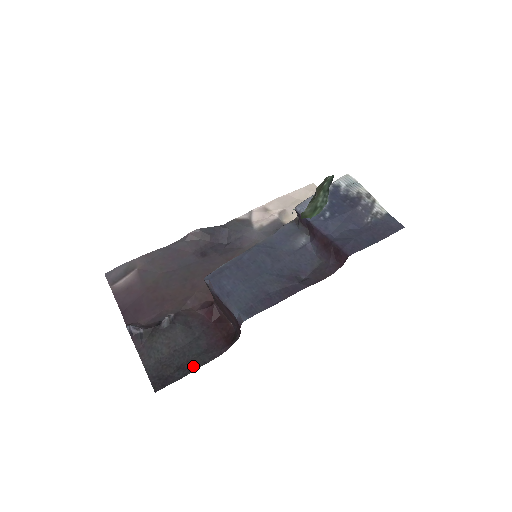
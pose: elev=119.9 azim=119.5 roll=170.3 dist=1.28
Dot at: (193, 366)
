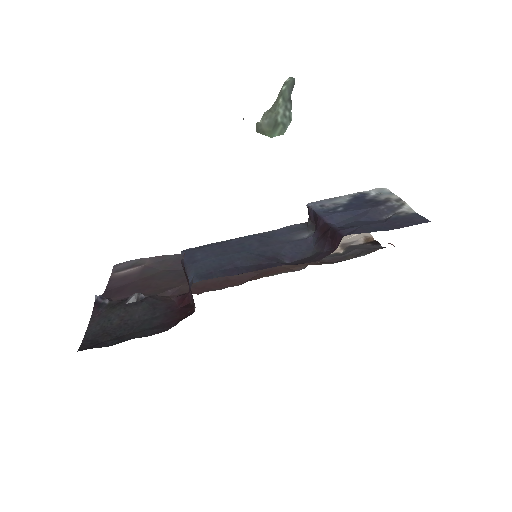
Dot at: (131, 337)
